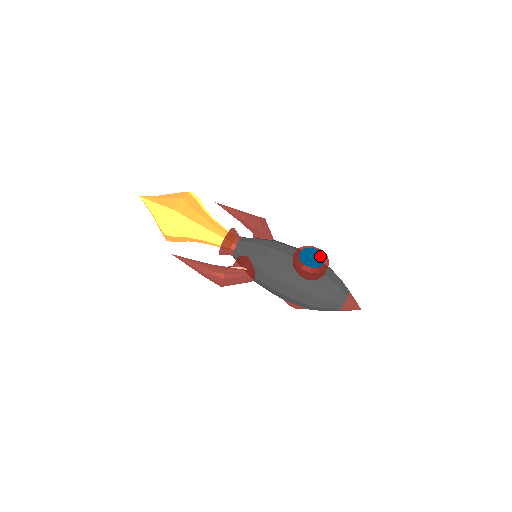
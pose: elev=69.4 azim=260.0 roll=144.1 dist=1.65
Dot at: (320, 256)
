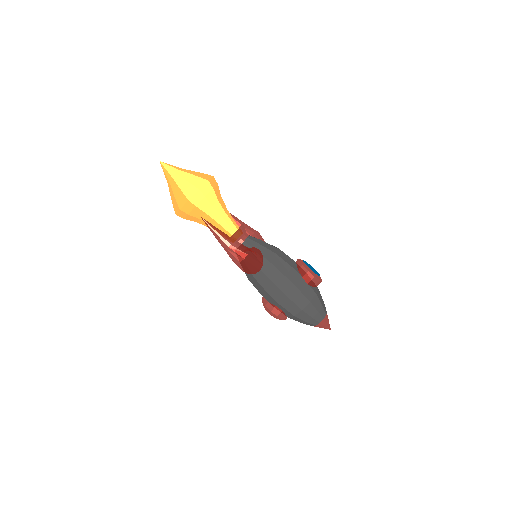
Dot at: (315, 270)
